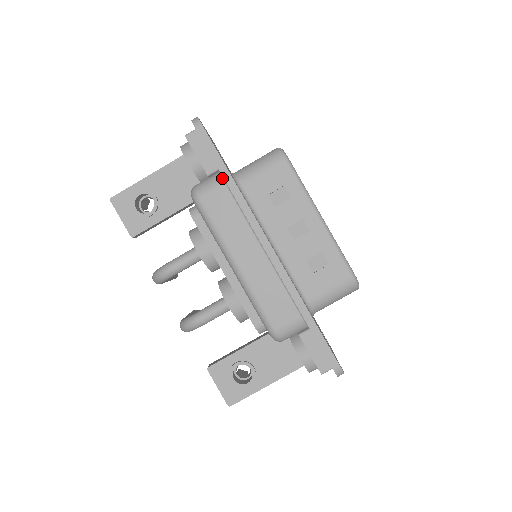
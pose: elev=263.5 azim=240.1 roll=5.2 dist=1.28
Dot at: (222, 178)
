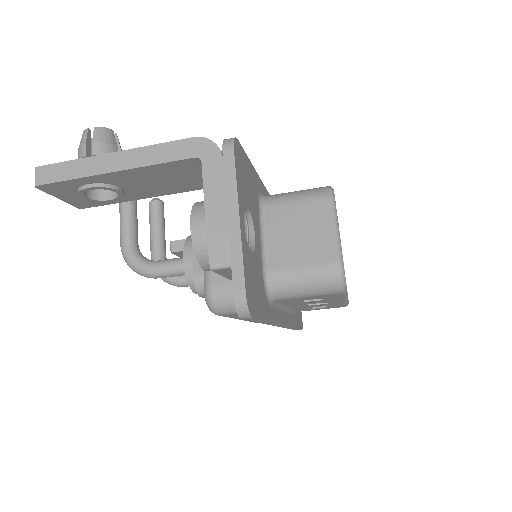
Dot at: occluded
